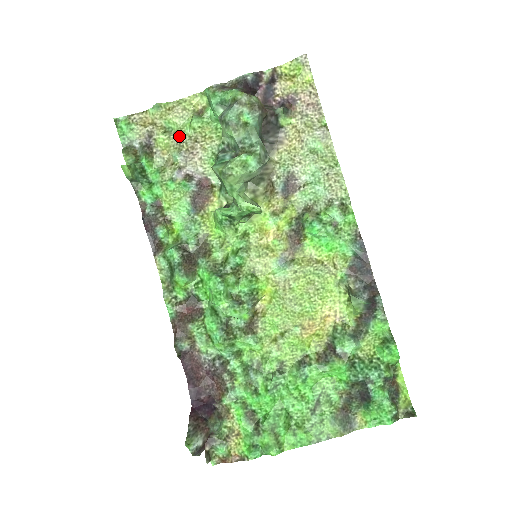
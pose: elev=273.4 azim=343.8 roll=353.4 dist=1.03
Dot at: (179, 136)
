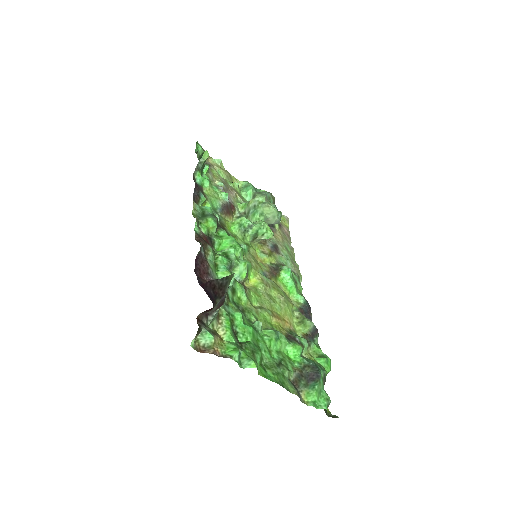
Dot at: (225, 180)
